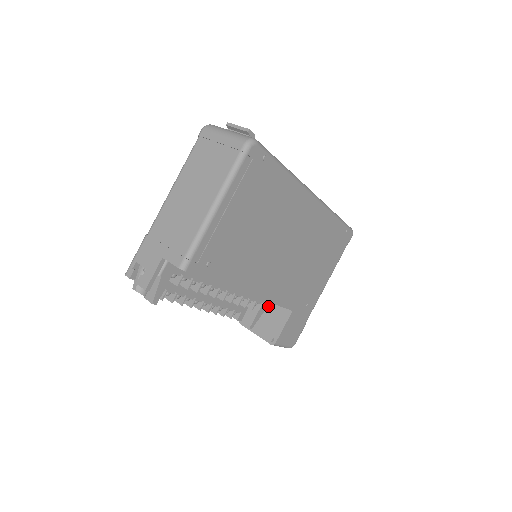
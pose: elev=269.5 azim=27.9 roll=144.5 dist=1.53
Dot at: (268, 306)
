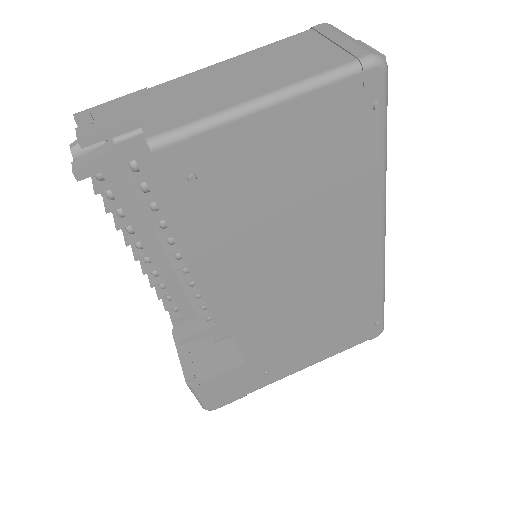
Dot at: (221, 334)
